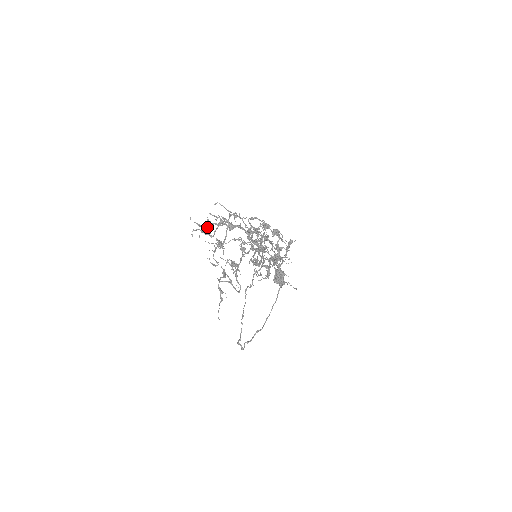
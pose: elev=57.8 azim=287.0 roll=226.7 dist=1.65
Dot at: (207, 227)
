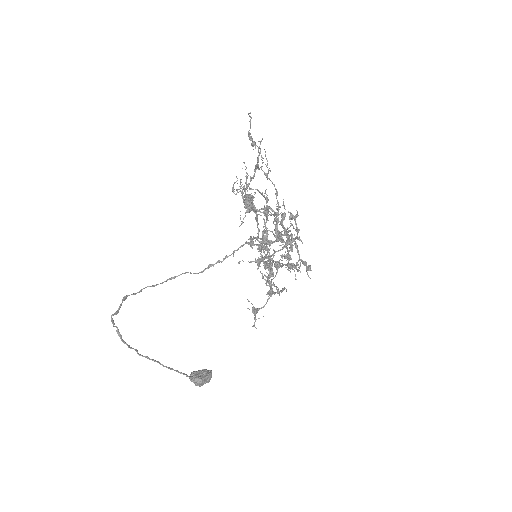
Dot at: occluded
